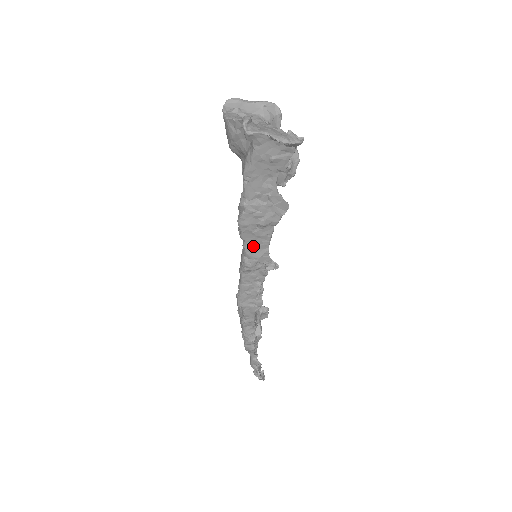
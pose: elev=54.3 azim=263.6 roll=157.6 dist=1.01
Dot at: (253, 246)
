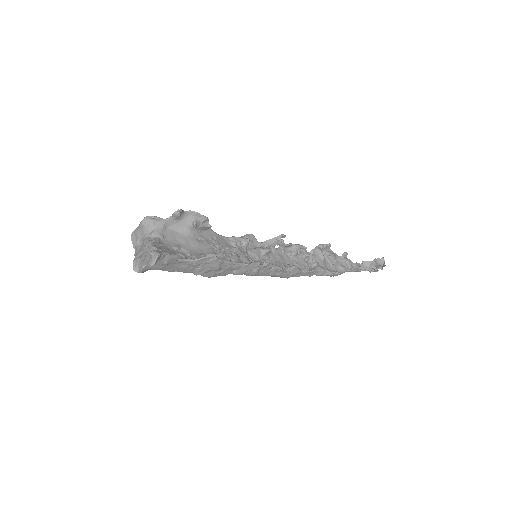
Dot at: (235, 271)
